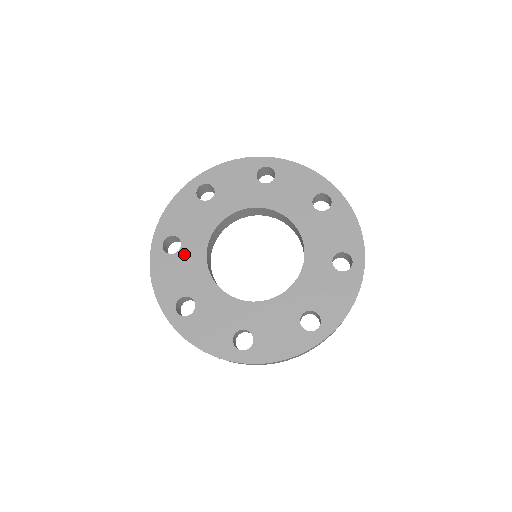
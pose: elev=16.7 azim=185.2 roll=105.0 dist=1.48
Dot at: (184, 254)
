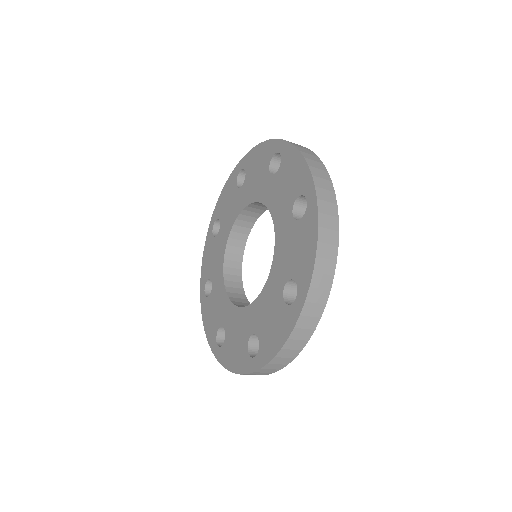
Dot at: (214, 290)
